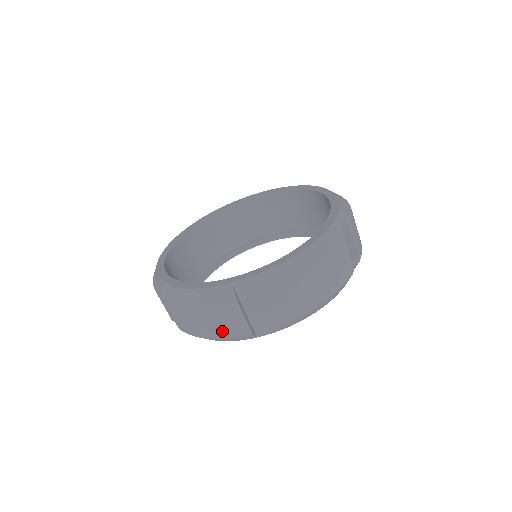
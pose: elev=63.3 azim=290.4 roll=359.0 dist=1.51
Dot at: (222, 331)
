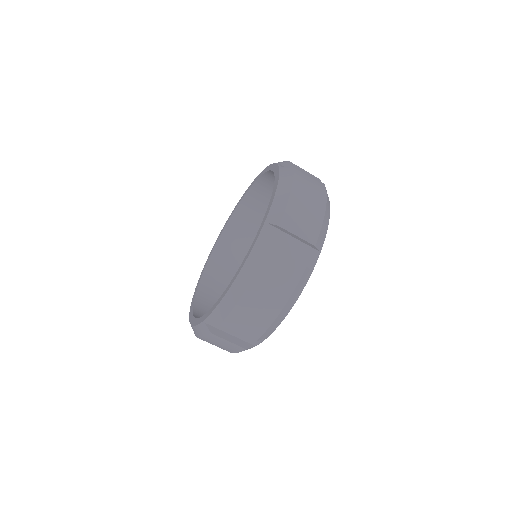
Dot at: (228, 350)
